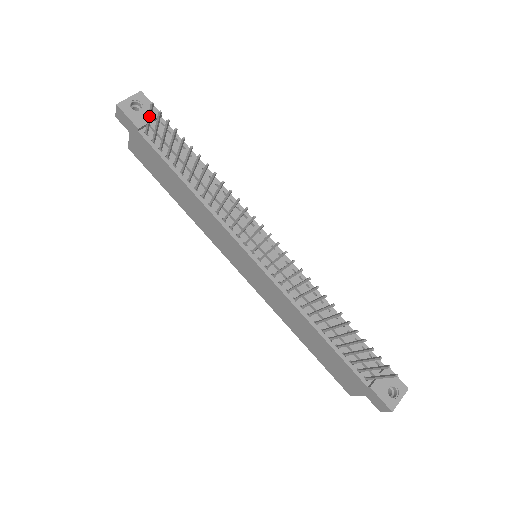
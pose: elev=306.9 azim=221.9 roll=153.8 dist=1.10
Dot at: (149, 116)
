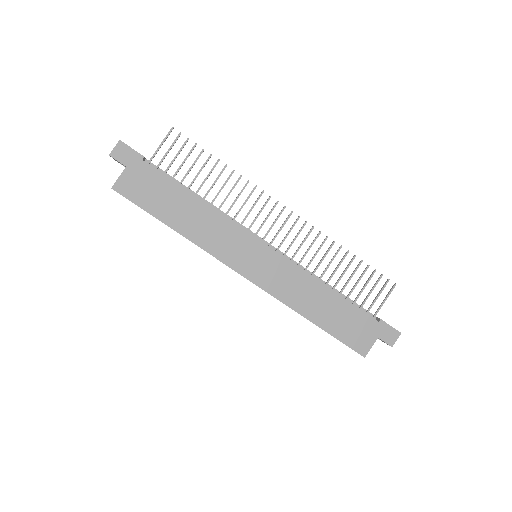
Dot at: (163, 141)
